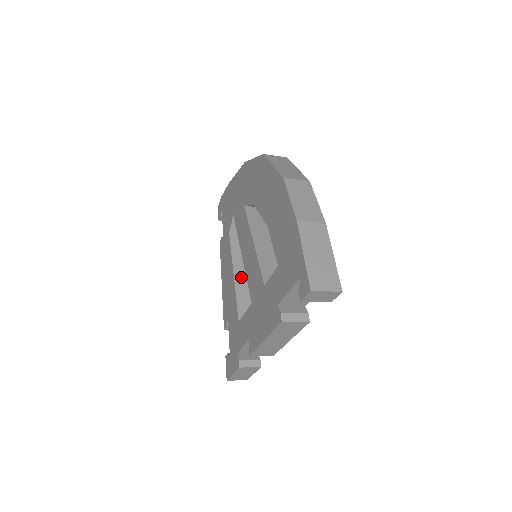
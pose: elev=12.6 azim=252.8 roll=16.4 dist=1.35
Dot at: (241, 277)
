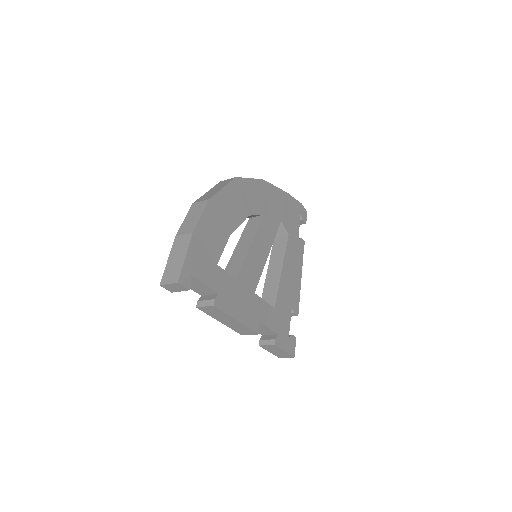
Dot at: (272, 273)
